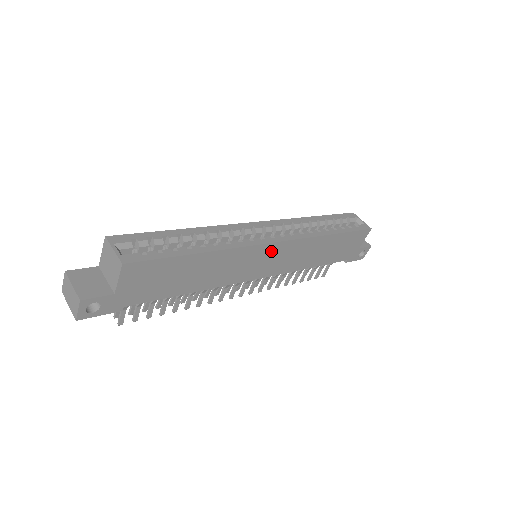
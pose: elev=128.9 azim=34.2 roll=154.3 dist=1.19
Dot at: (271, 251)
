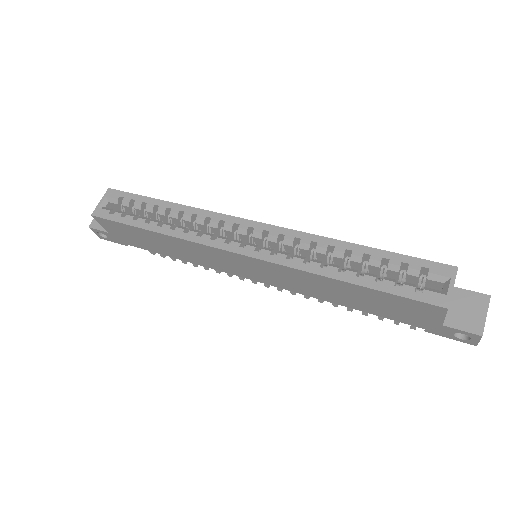
Dot at: (241, 260)
